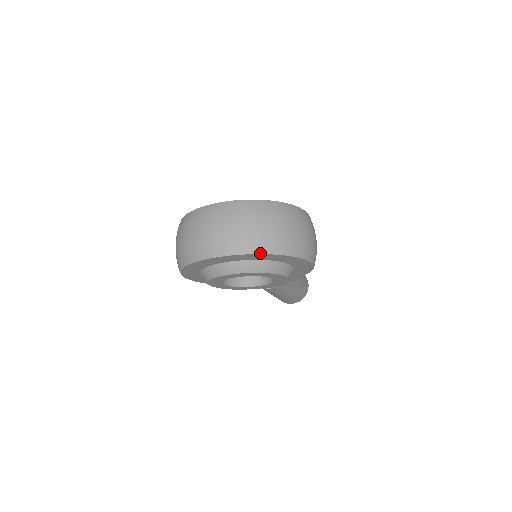
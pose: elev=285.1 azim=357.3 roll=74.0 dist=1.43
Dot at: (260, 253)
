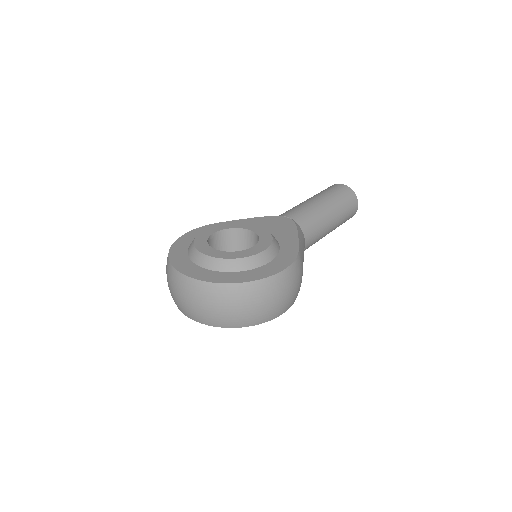
Dot at: occluded
